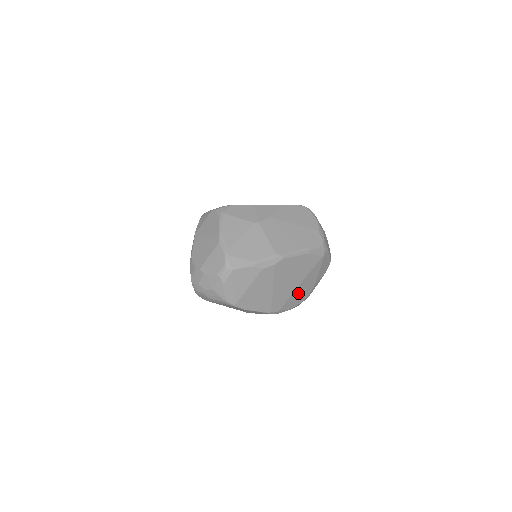
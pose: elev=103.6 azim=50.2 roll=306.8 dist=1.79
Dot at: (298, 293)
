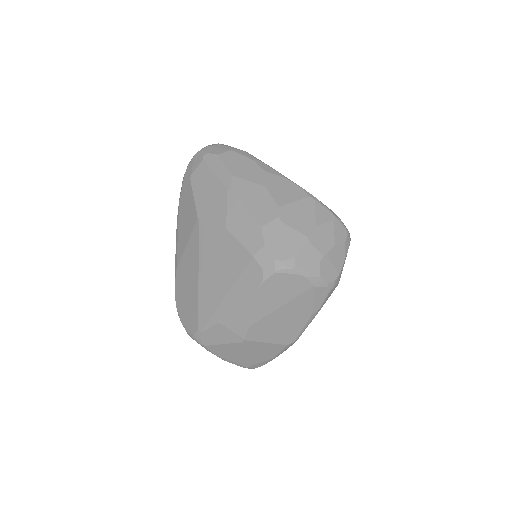
Dot at: occluded
